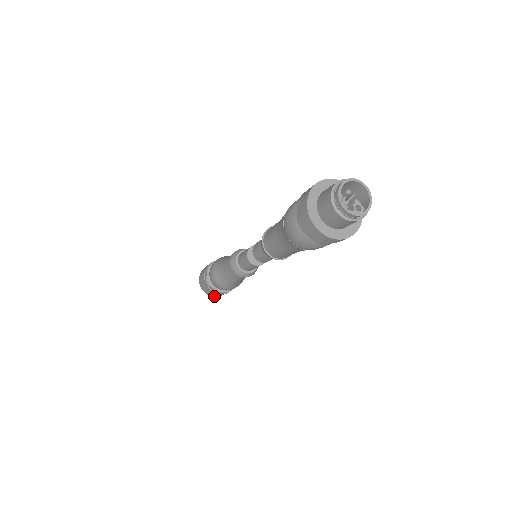
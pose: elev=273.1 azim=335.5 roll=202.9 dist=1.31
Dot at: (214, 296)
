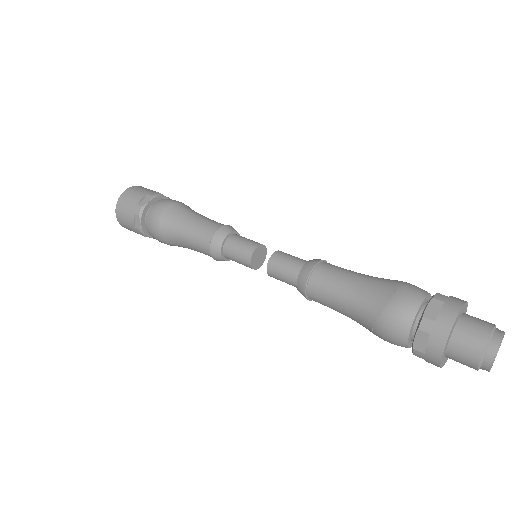
Dot at: occluded
